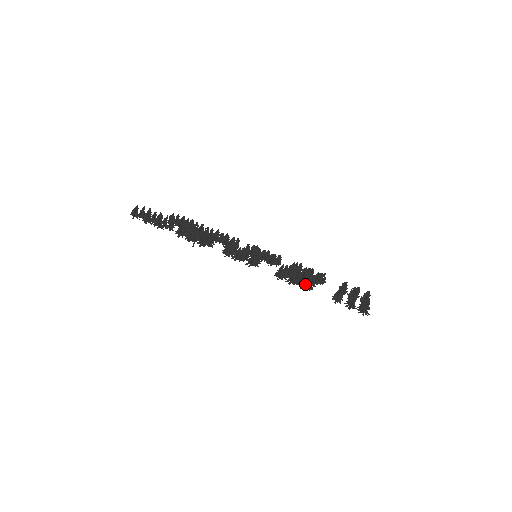
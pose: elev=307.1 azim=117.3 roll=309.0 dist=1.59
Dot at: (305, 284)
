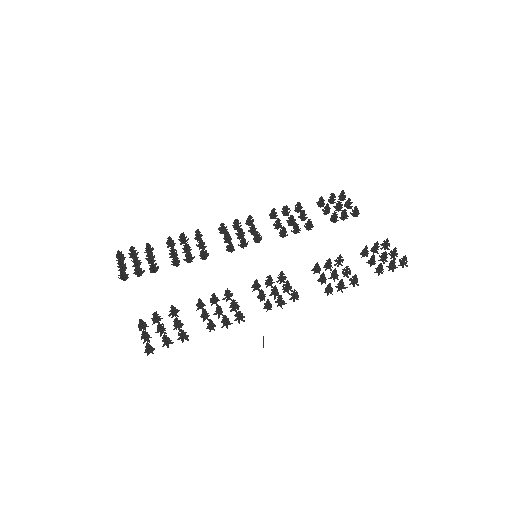
Dot at: (354, 282)
